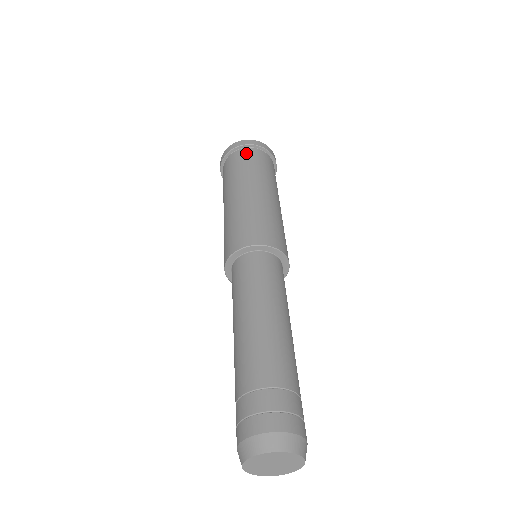
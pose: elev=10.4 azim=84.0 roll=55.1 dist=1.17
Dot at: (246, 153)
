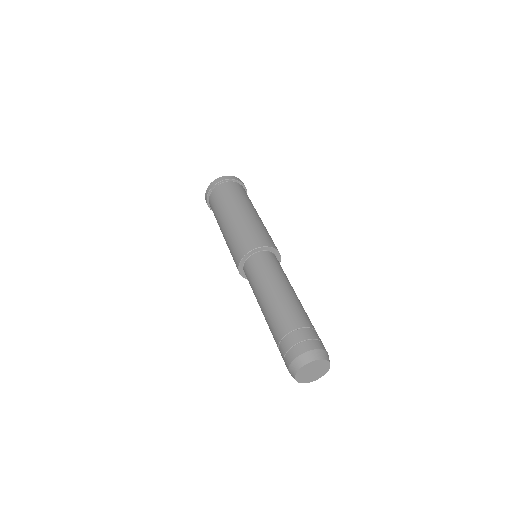
Dot at: (239, 186)
